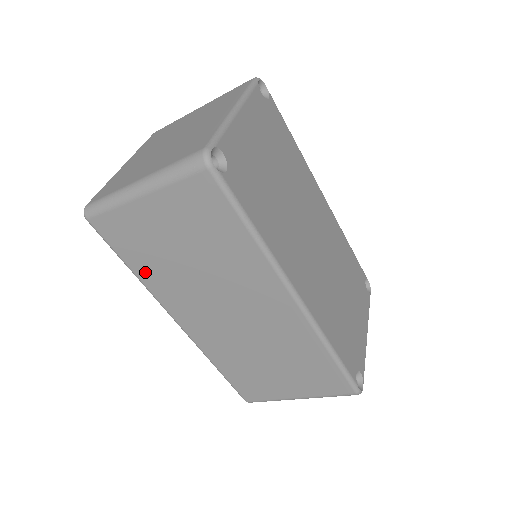
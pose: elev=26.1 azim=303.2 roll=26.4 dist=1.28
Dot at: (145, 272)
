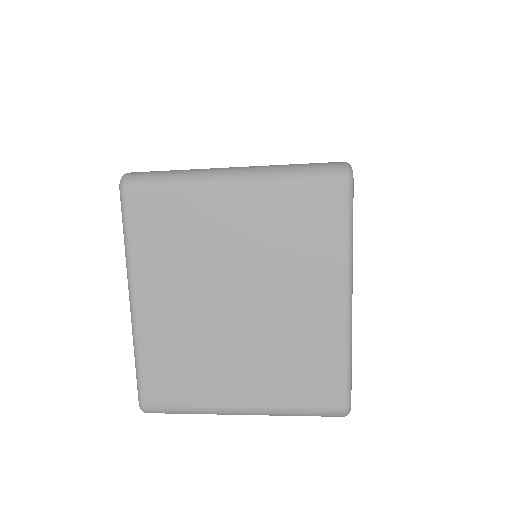
Dot at: occluded
